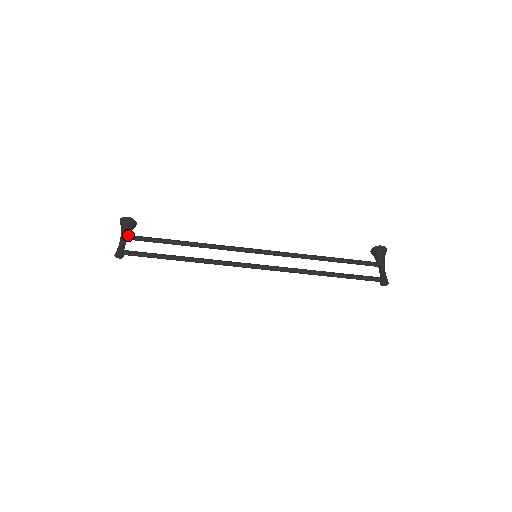
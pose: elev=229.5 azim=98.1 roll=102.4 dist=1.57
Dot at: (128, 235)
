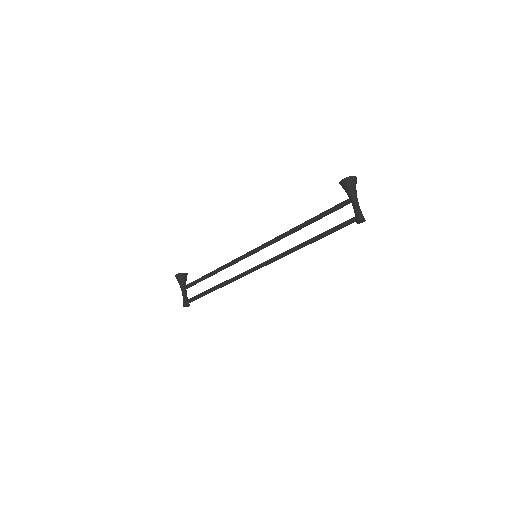
Dot at: (184, 287)
